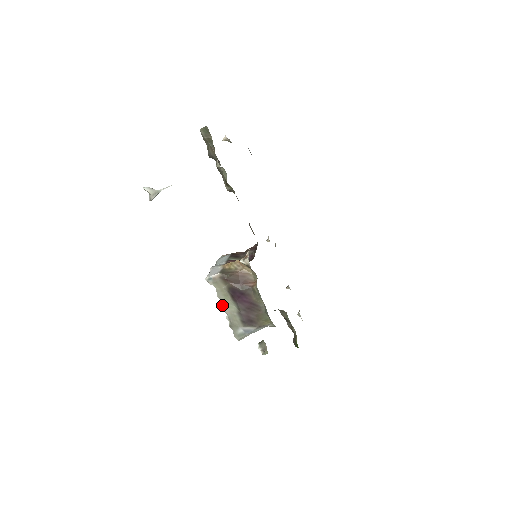
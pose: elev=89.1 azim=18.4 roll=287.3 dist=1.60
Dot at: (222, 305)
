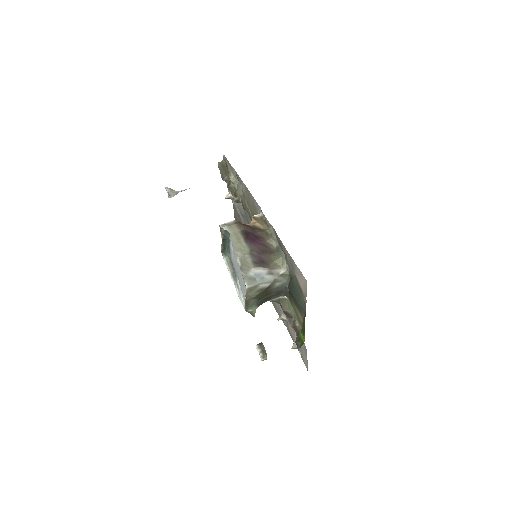
Dot at: (234, 248)
